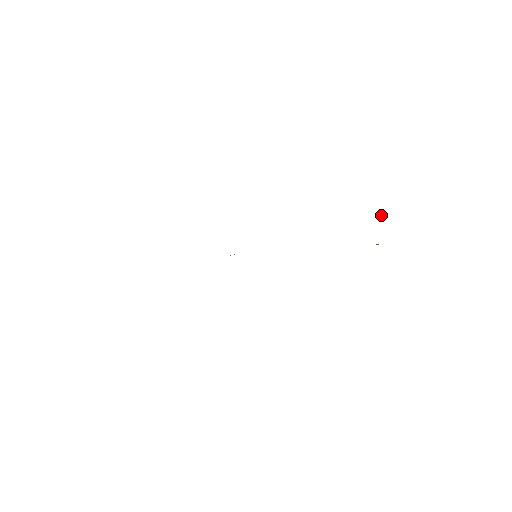
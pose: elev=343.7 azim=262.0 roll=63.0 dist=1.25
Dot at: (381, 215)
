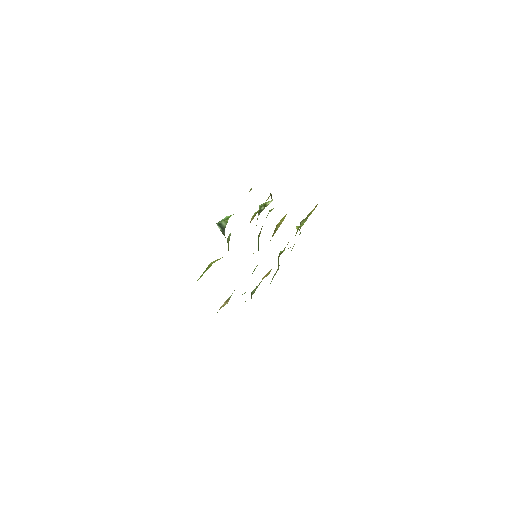
Dot at: occluded
